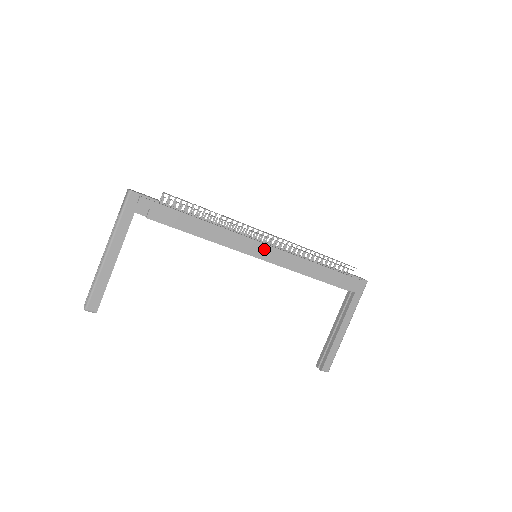
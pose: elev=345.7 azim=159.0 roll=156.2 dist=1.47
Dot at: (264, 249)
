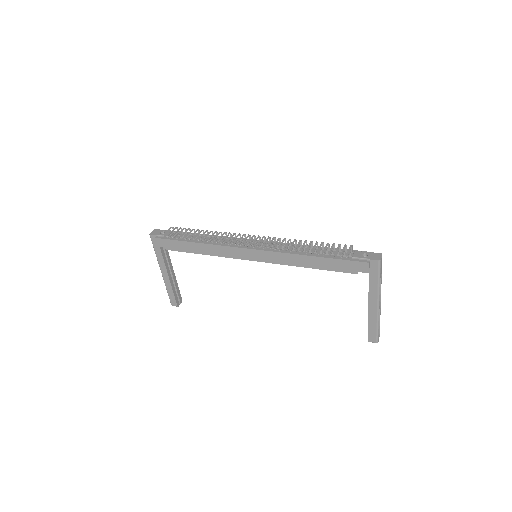
Dot at: (253, 253)
